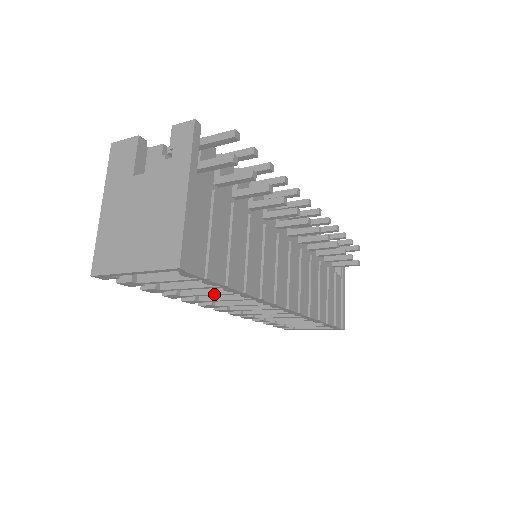
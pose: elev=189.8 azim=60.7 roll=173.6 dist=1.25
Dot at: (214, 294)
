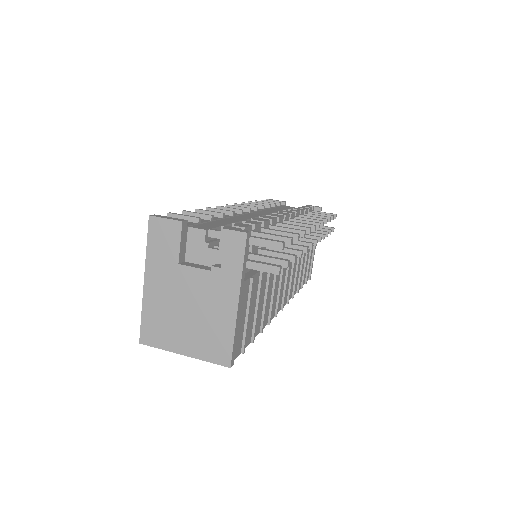
Dot at: occluded
